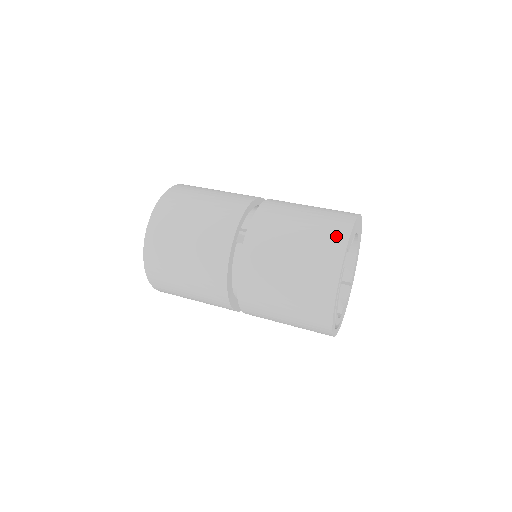
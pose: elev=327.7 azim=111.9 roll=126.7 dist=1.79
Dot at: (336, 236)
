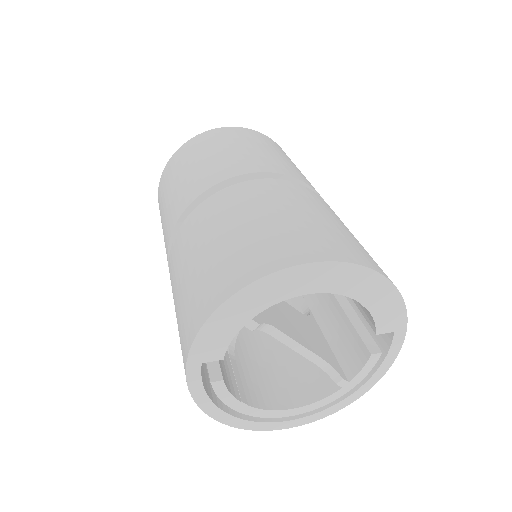
Dot at: (184, 341)
